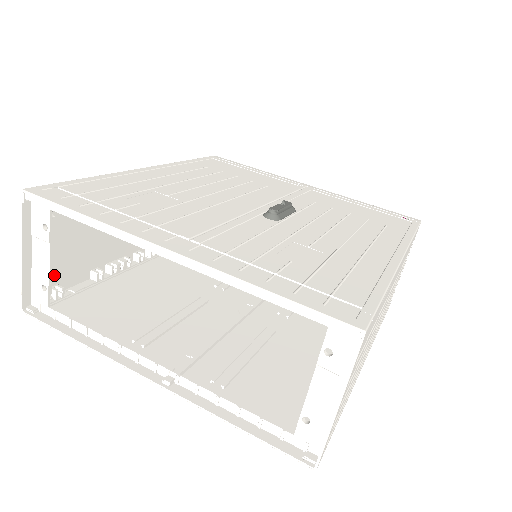
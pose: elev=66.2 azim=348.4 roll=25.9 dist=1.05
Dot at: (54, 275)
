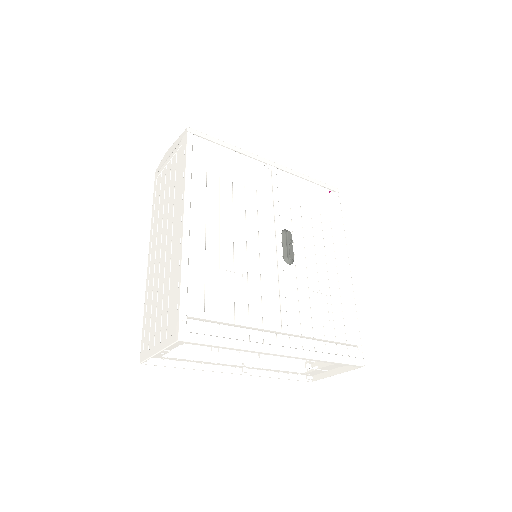
Dot at: (150, 333)
